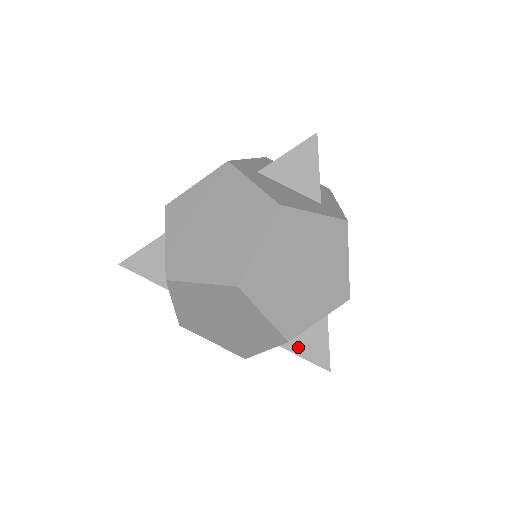
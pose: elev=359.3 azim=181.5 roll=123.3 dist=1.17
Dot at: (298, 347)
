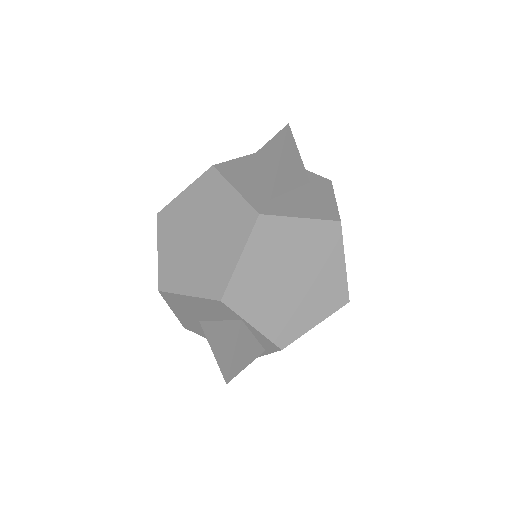
Dot at: occluded
